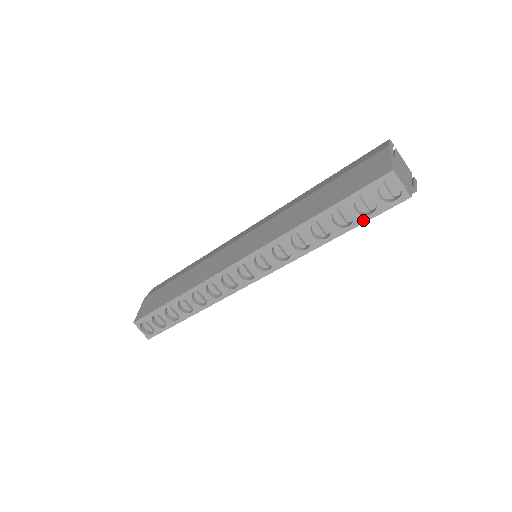
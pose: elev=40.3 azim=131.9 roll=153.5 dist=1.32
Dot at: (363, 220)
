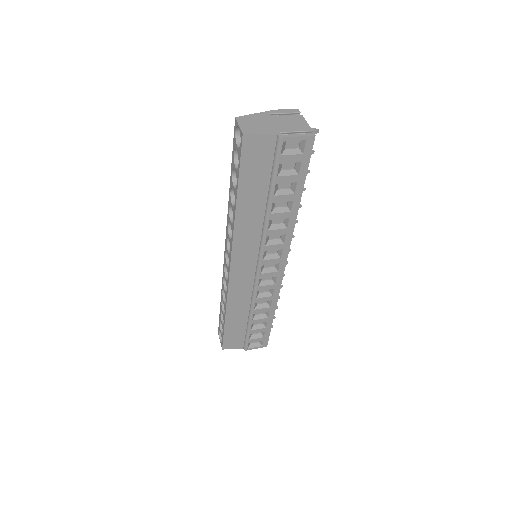
Dot at: (238, 174)
